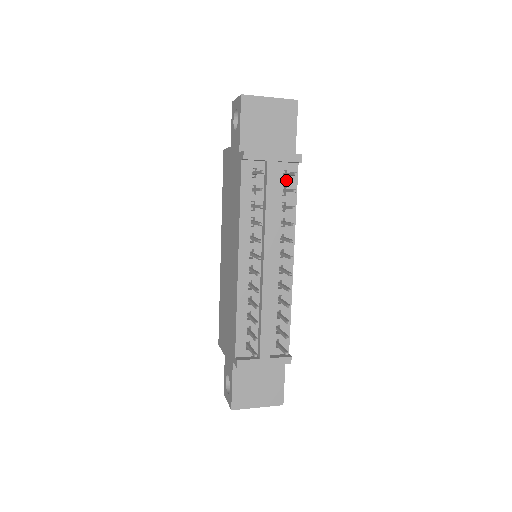
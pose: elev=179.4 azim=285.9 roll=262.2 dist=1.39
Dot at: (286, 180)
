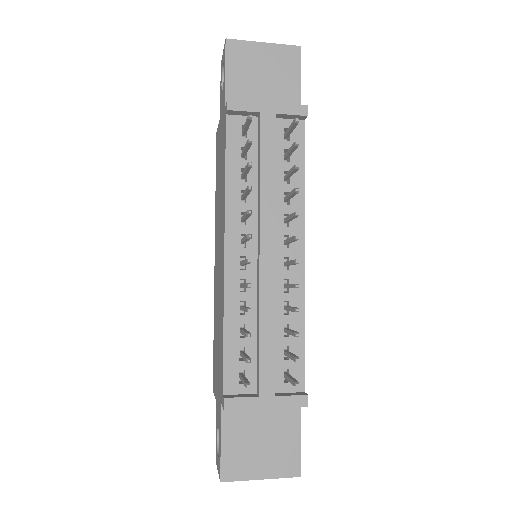
Dot at: (288, 142)
